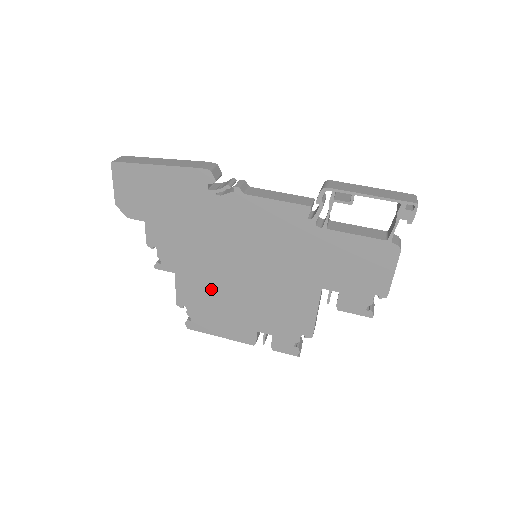
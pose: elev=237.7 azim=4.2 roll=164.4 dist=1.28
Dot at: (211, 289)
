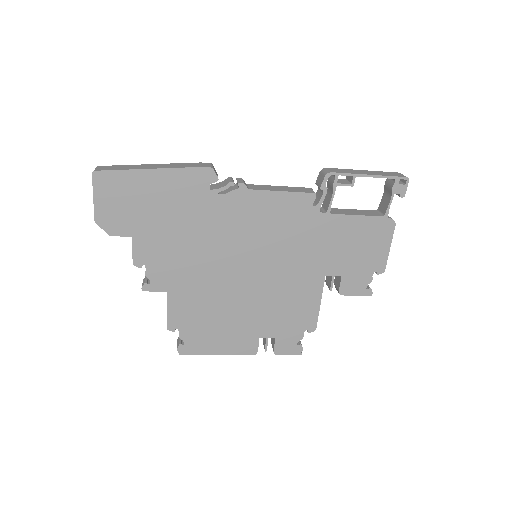
Dot at: (209, 301)
